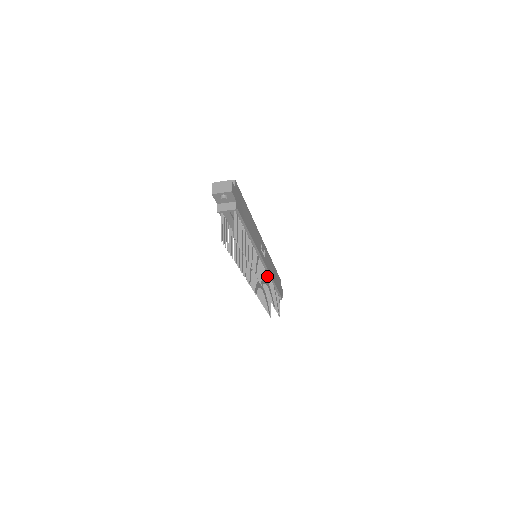
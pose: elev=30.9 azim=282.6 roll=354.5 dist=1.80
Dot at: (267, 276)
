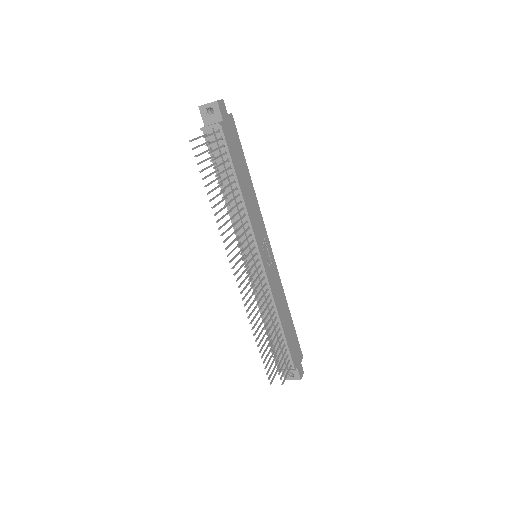
Dot at: (268, 295)
